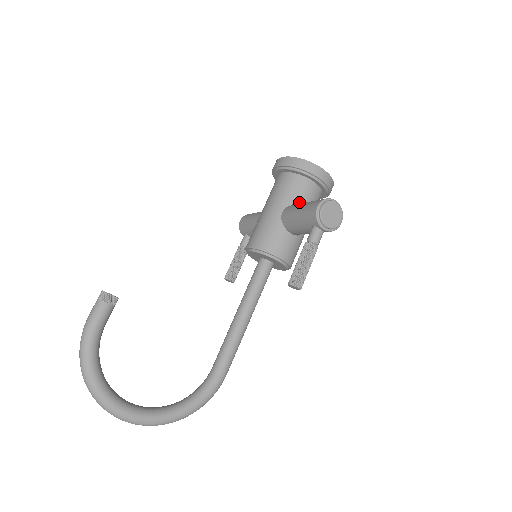
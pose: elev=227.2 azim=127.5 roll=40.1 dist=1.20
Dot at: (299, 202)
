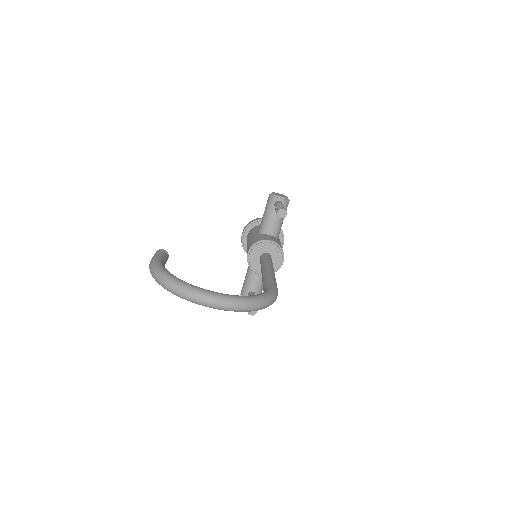
Dot at: occluded
